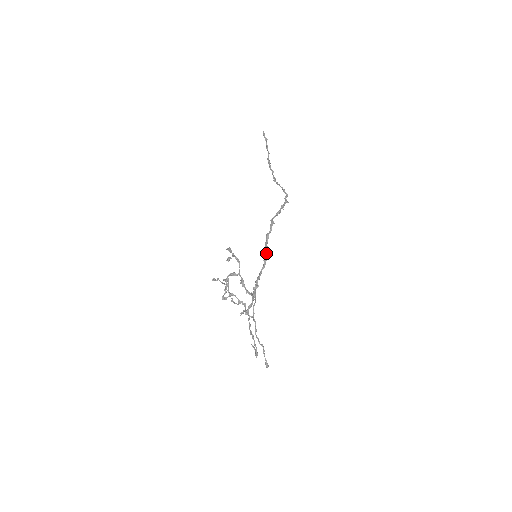
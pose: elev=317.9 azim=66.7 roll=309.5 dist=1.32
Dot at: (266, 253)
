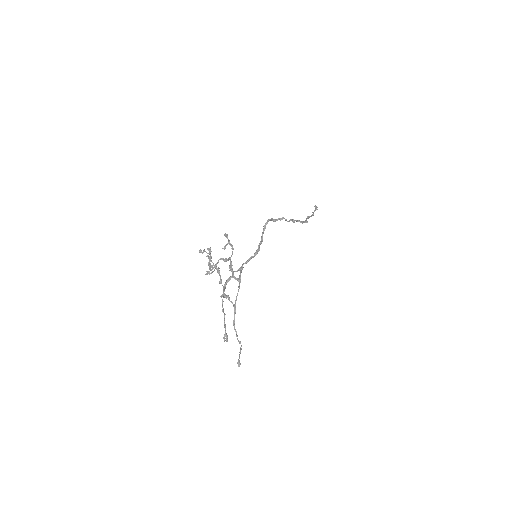
Dot at: (259, 243)
